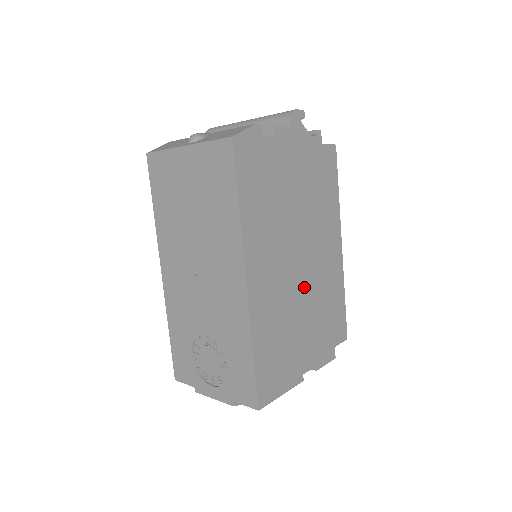
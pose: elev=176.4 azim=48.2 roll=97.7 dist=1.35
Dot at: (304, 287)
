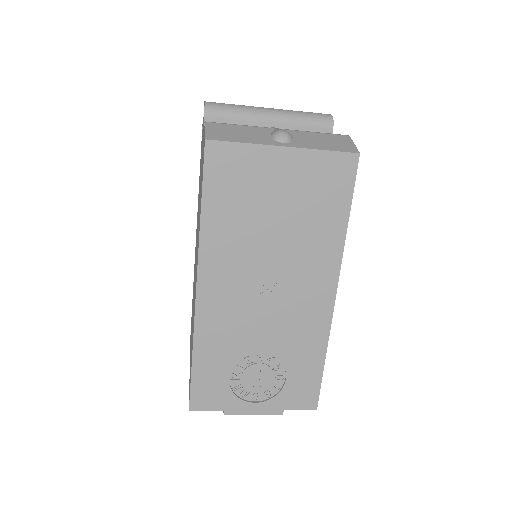
Dot at: occluded
